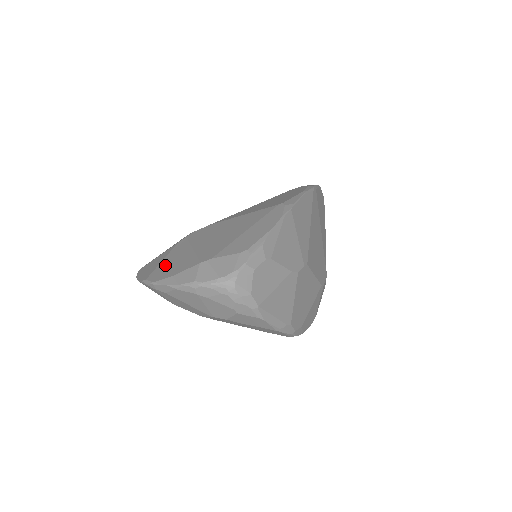
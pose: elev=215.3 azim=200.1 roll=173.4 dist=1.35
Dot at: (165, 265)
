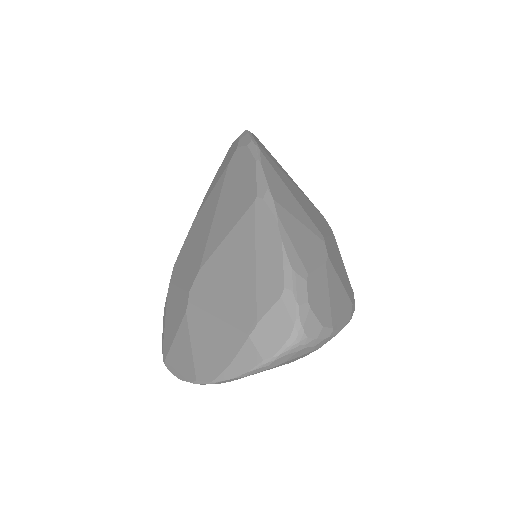
Dot at: (202, 353)
